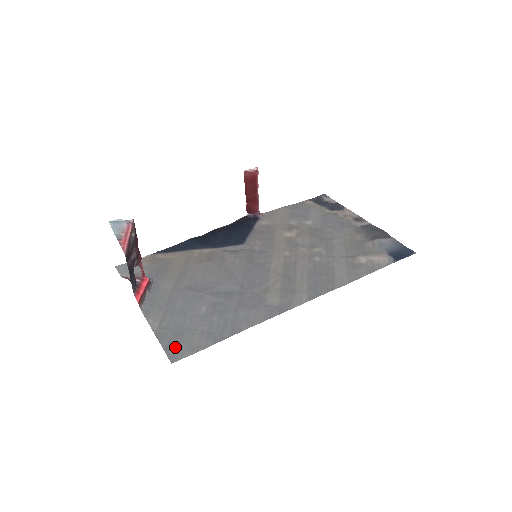
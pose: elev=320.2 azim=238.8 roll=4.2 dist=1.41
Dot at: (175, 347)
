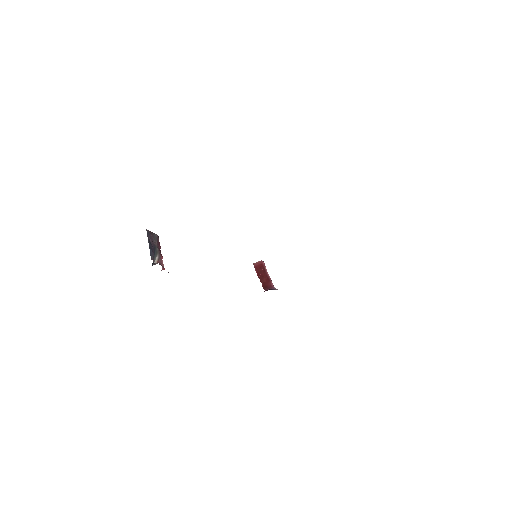
Dot at: occluded
